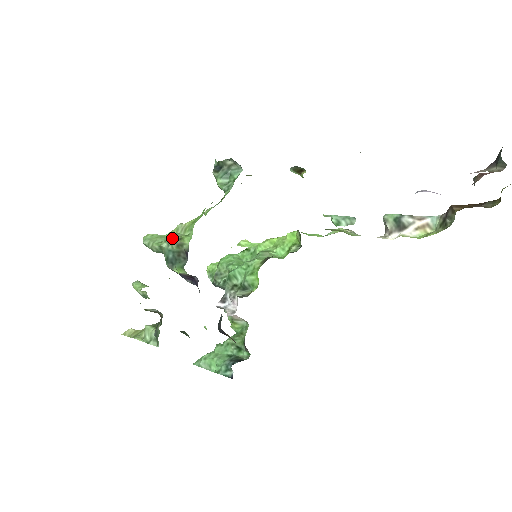
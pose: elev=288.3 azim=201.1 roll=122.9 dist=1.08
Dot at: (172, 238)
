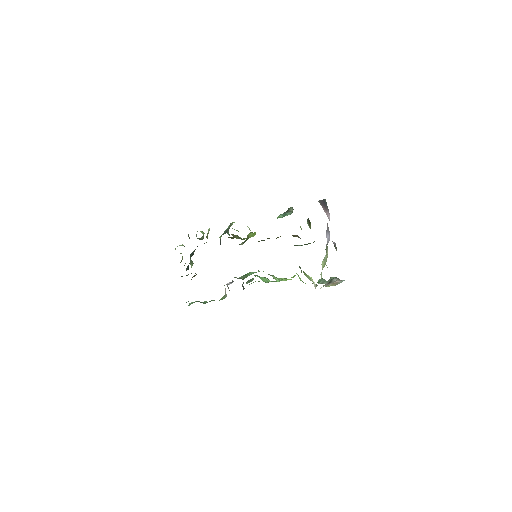
Dot at: occluded
